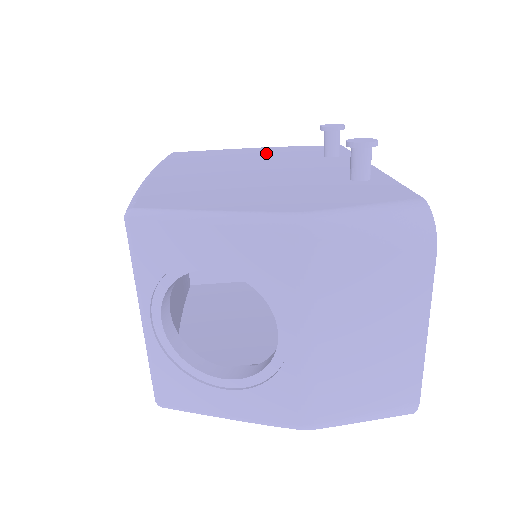
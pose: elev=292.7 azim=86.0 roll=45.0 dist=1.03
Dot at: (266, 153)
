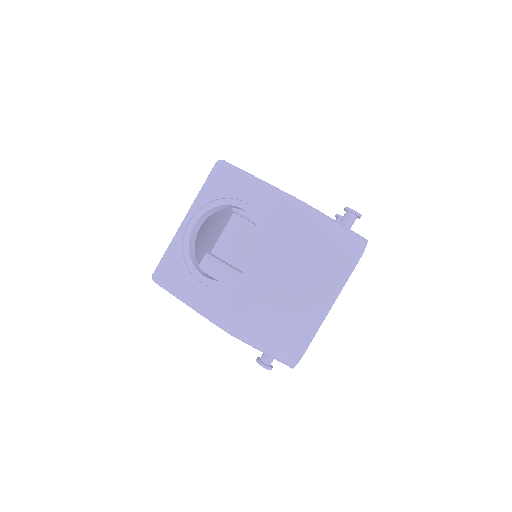
Dot at: occluded
